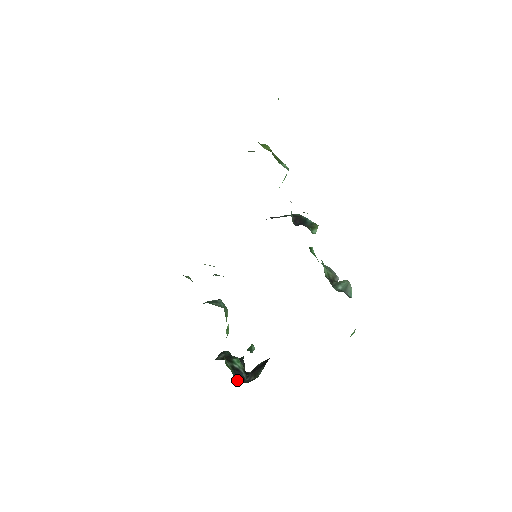
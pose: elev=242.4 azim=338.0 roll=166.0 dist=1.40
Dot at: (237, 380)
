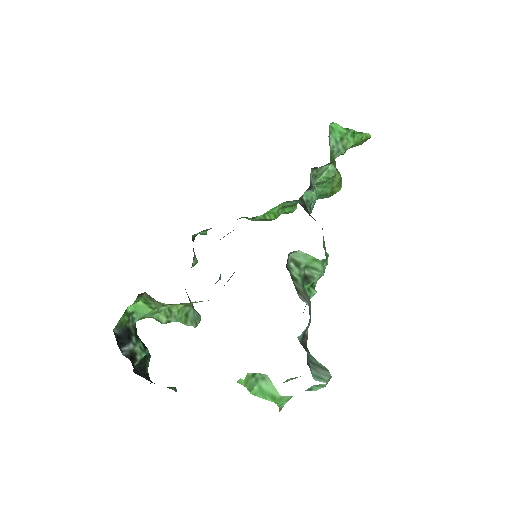
Dot at: (116, 332)
